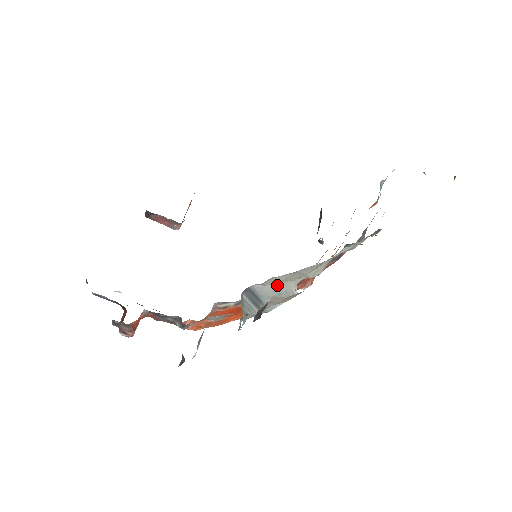
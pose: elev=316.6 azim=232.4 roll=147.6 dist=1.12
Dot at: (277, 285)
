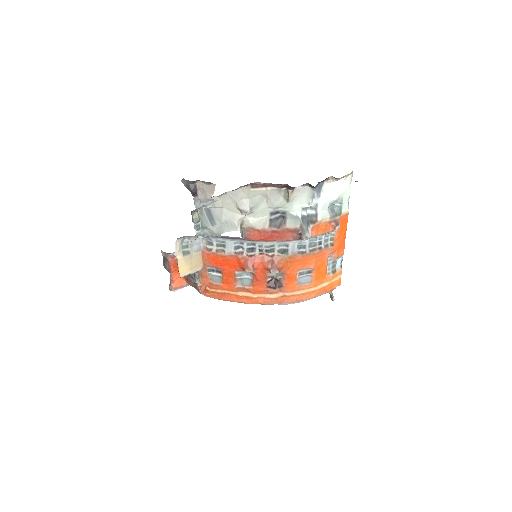
Dot at: (223, 210)
